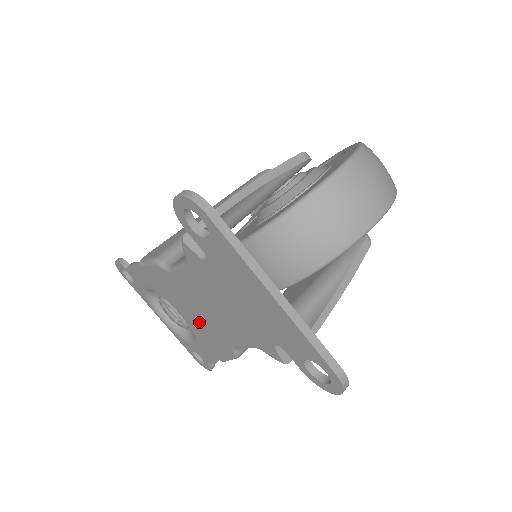
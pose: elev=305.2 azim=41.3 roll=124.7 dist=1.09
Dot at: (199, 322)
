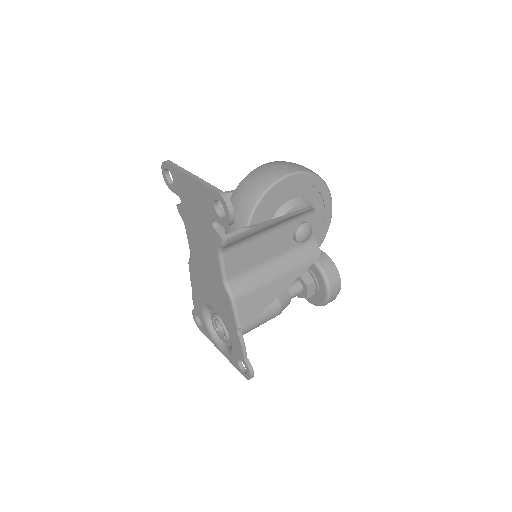
Dot at: (214, 292)
